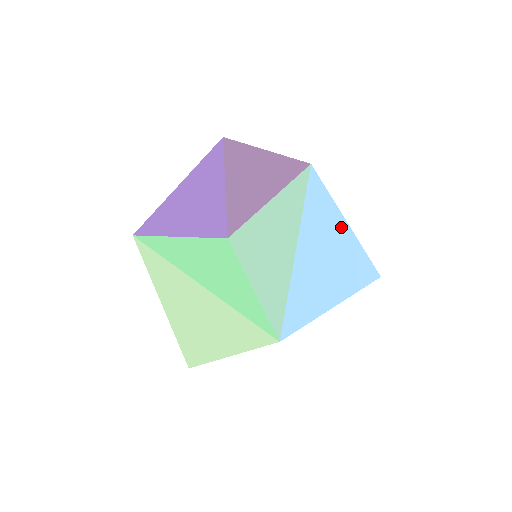
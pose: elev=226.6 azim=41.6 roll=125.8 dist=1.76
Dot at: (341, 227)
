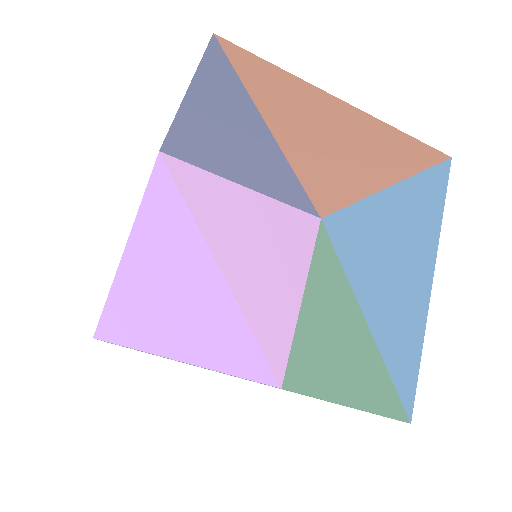
Dot at: (376, 202)
